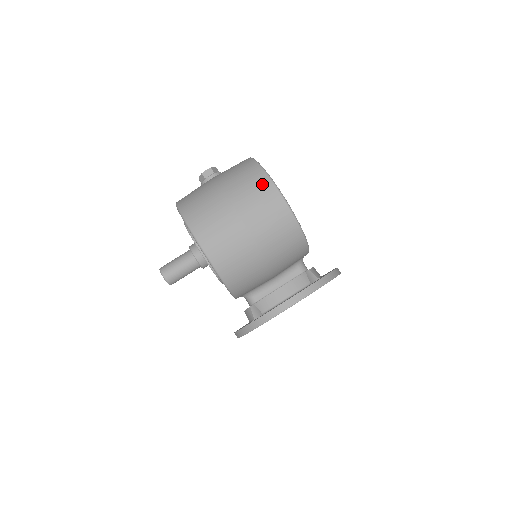
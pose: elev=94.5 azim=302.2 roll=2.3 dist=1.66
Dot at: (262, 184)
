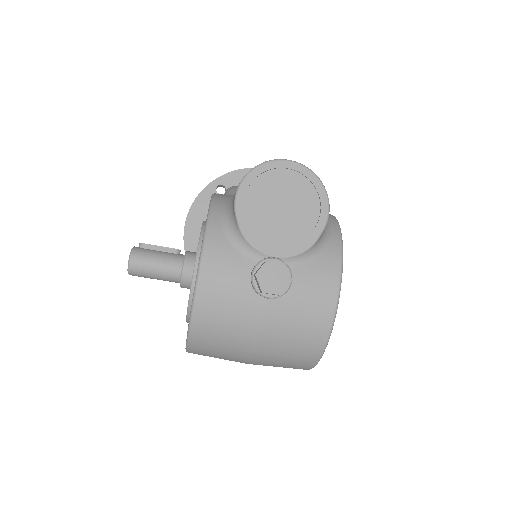
Dot at: (297, 368)
